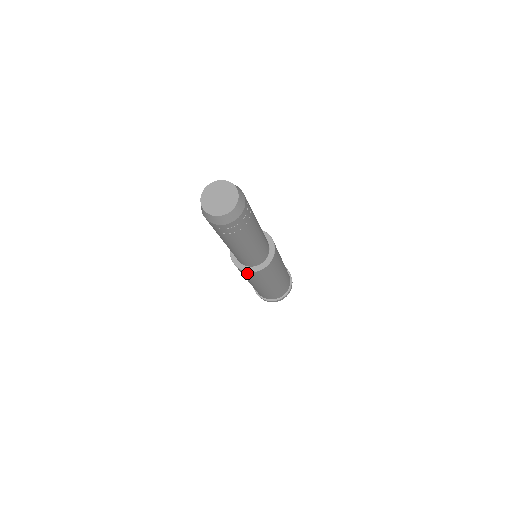
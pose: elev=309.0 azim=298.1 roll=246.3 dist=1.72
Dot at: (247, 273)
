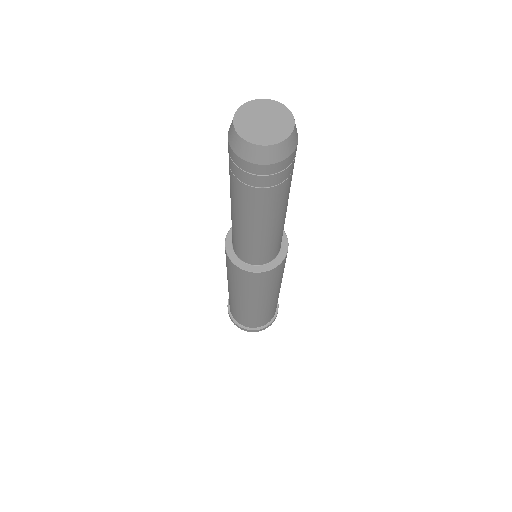
Dot at: (249, 275)
